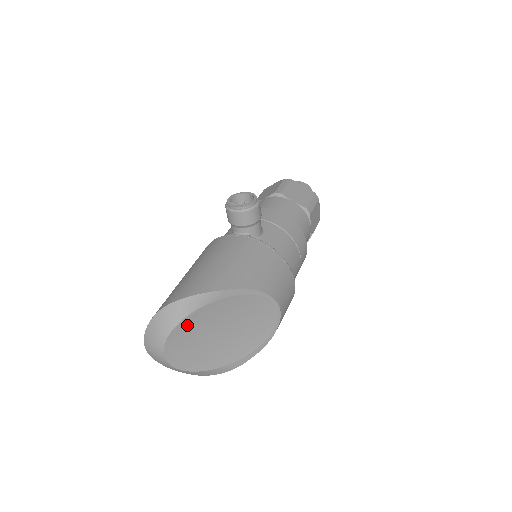
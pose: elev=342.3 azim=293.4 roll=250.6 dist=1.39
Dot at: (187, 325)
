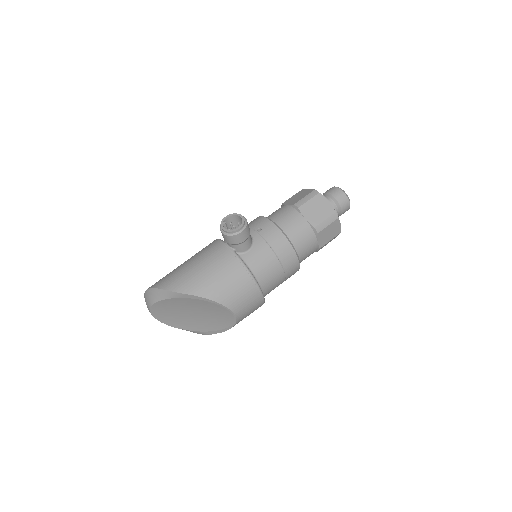
Dot at: (164, 304)
